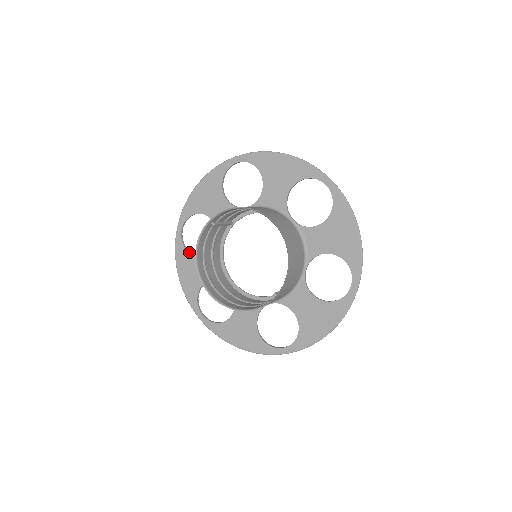
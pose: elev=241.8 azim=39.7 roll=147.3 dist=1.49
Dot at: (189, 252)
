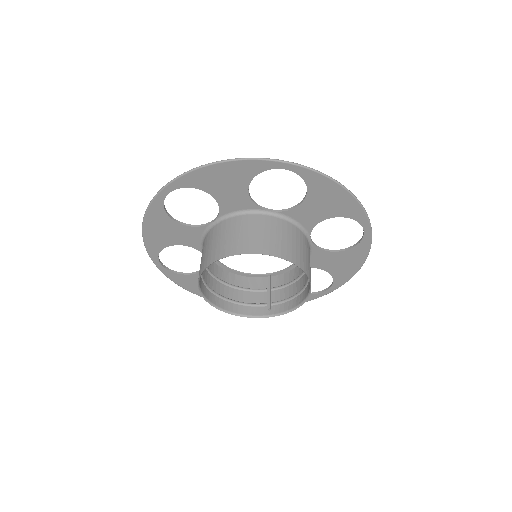
Dot at: (169, 216)
